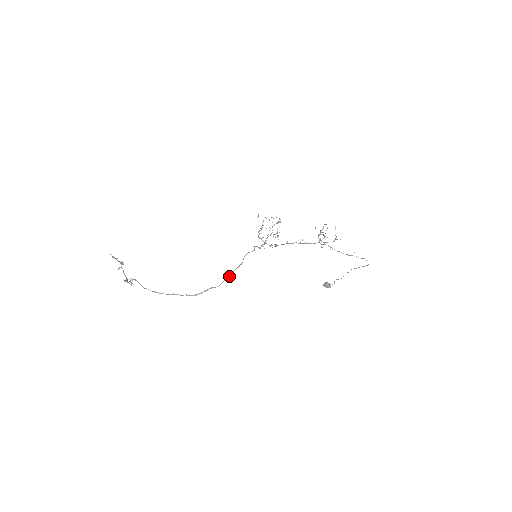
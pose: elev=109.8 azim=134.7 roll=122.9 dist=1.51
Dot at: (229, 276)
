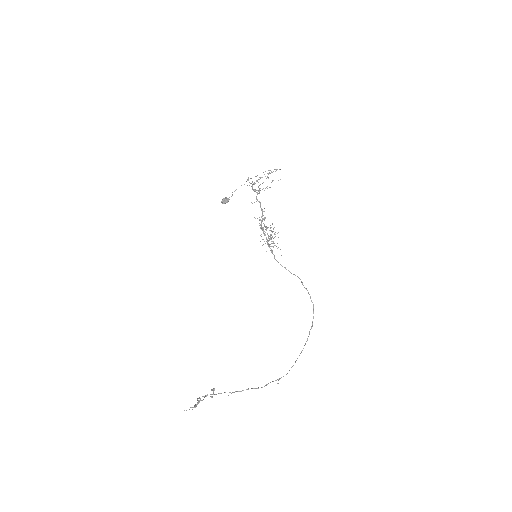
Dot at: occluded
